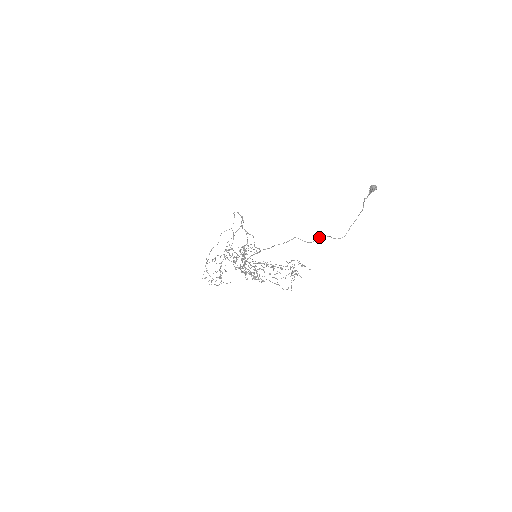
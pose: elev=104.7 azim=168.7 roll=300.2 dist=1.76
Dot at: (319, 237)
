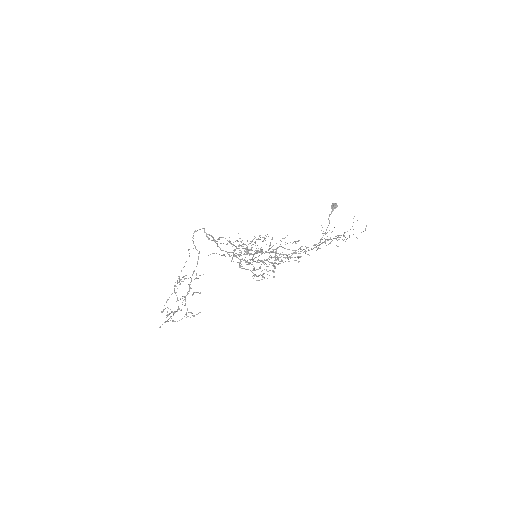
Dot at: (301, 246)
